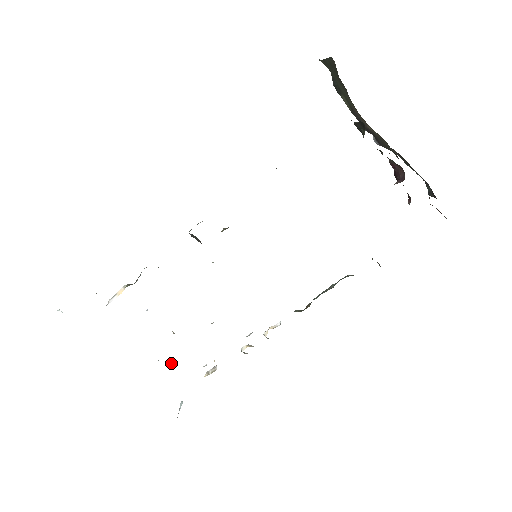
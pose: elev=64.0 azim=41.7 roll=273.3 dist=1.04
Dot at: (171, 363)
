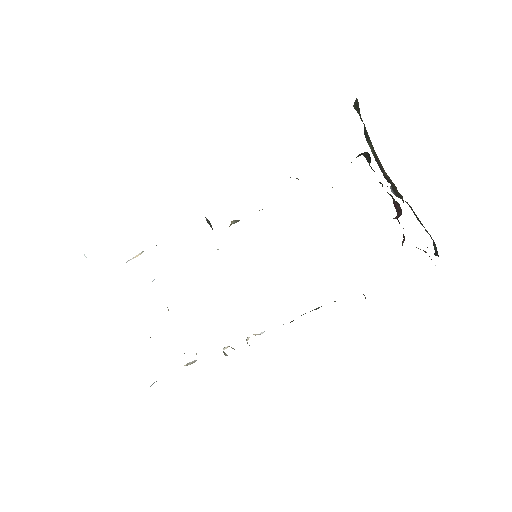
Dot at: occluded
